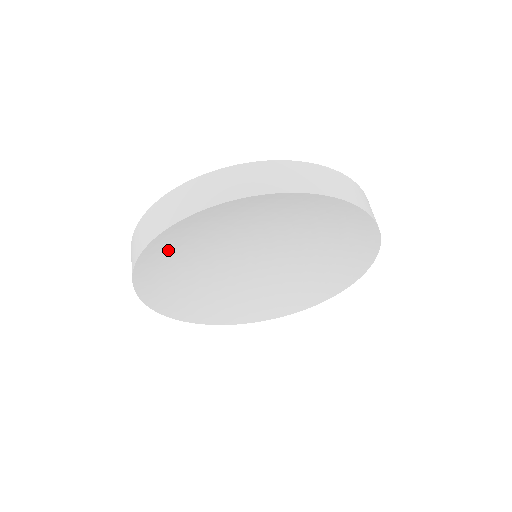
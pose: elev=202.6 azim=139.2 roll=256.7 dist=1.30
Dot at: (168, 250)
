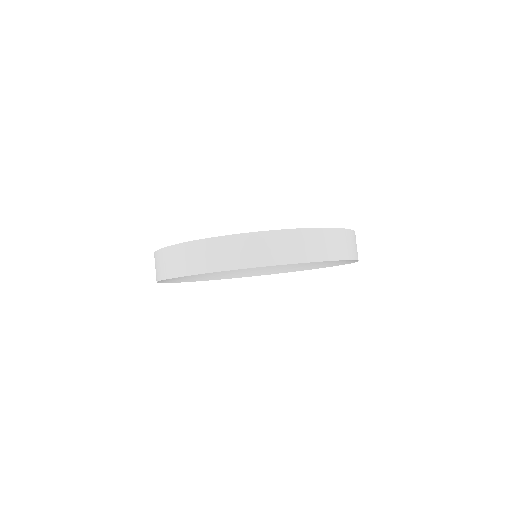
Dot at: occluded
